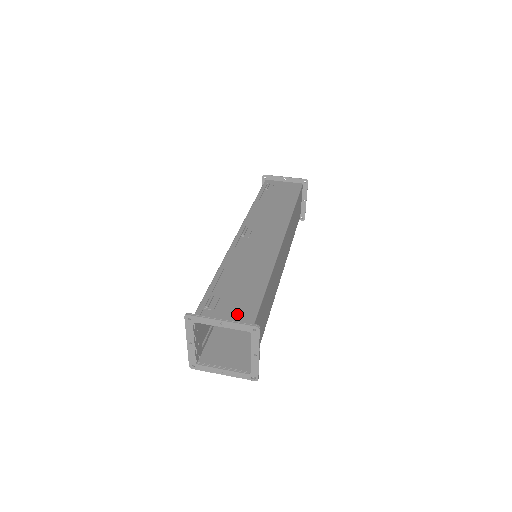
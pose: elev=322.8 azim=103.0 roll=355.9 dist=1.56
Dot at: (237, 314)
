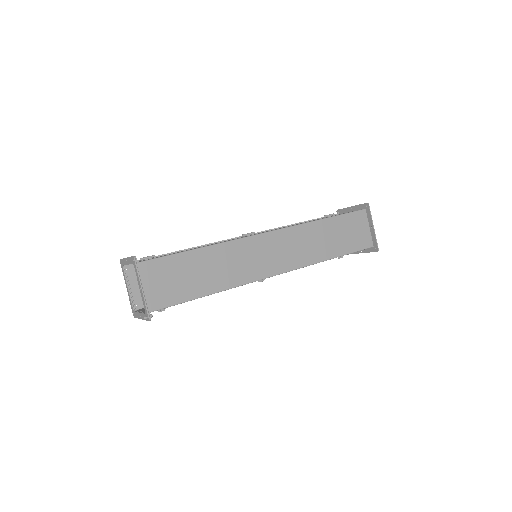
Dot at: occluded
